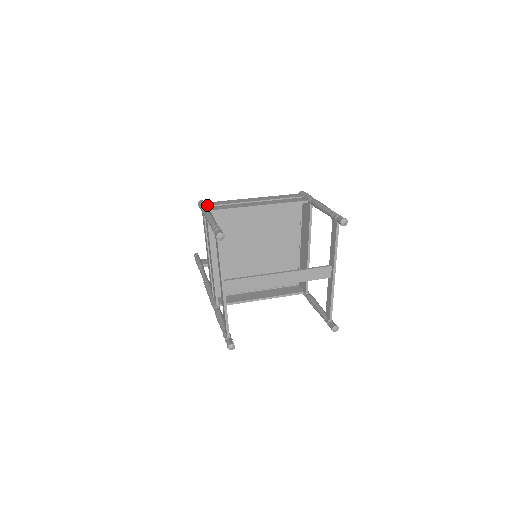
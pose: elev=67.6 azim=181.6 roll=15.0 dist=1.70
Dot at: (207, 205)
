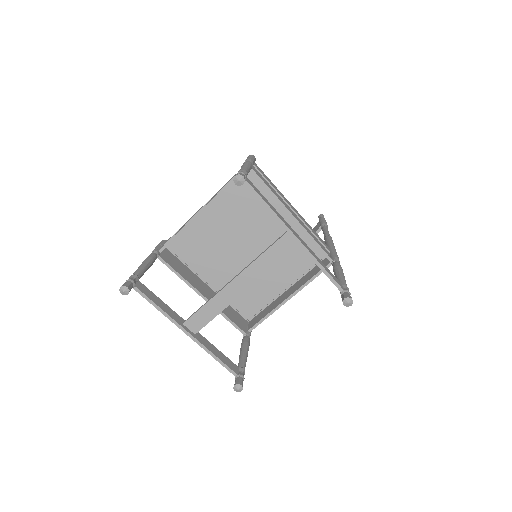
Dot at: (165, 243)
